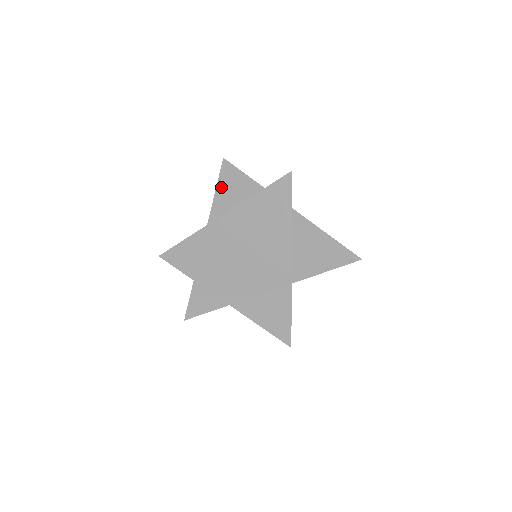
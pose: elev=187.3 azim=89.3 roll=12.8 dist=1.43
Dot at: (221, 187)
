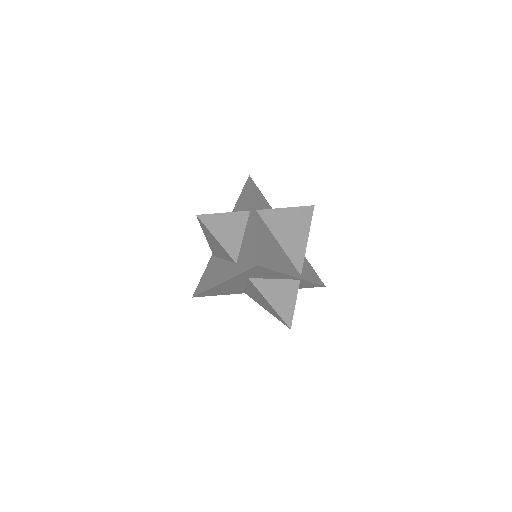
Dot at: (253, 192)
